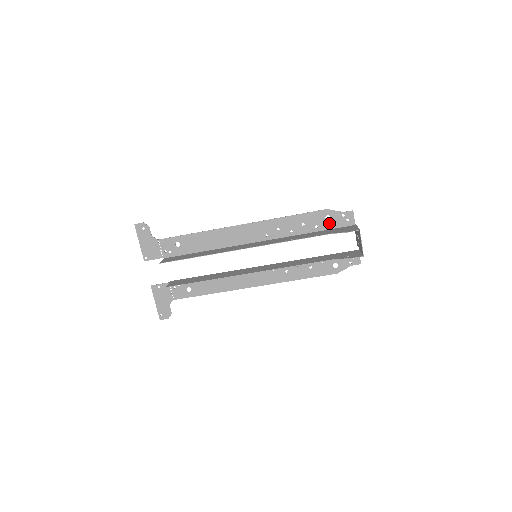
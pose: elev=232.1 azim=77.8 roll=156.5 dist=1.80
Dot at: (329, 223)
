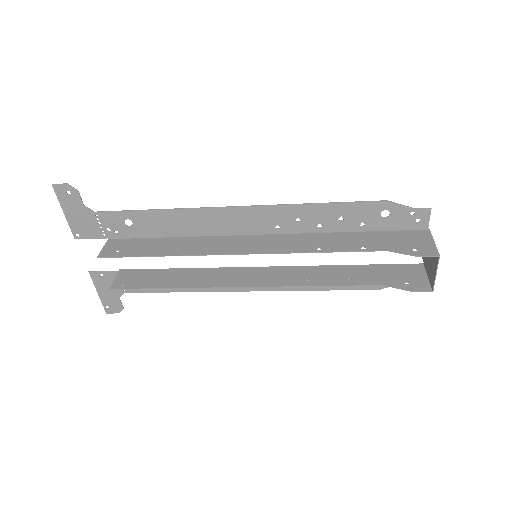
Dot at: (385, 222)
